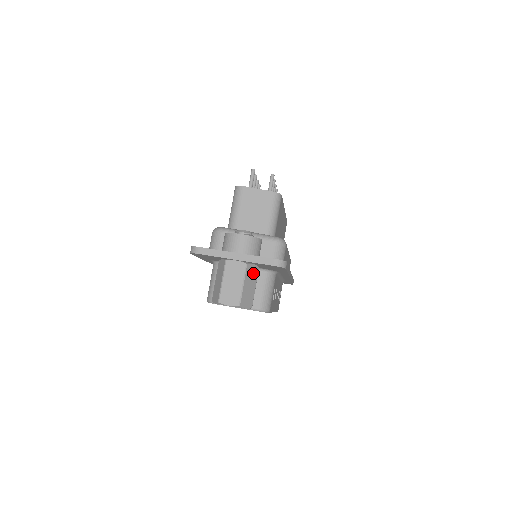
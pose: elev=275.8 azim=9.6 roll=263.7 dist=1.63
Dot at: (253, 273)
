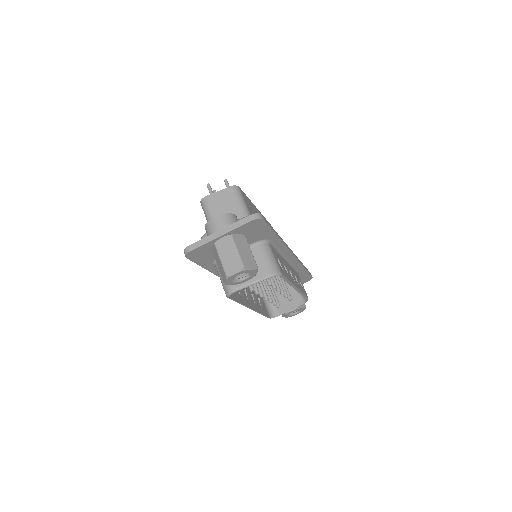
Dot at: (242, 241)
